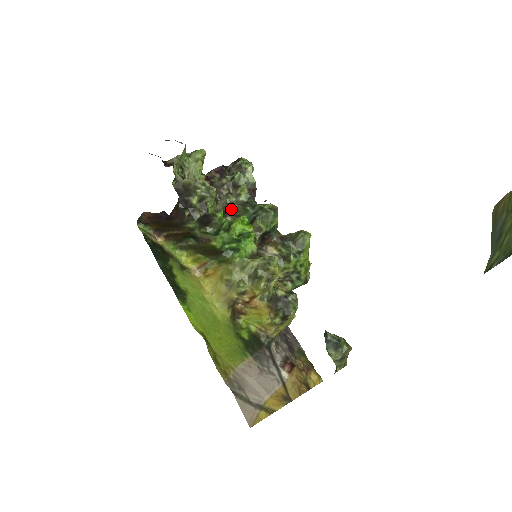
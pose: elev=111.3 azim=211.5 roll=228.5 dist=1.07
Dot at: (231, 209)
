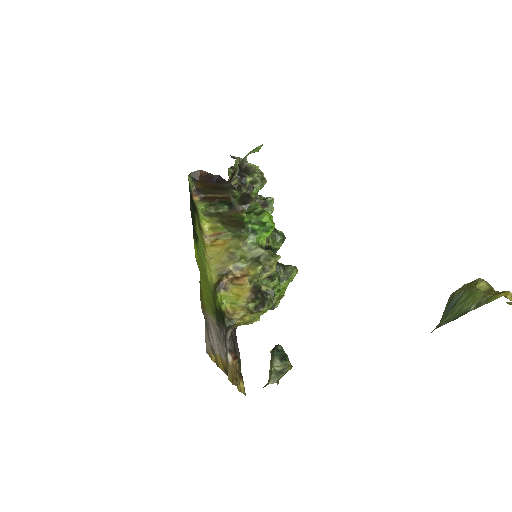
Dot at: occluded
